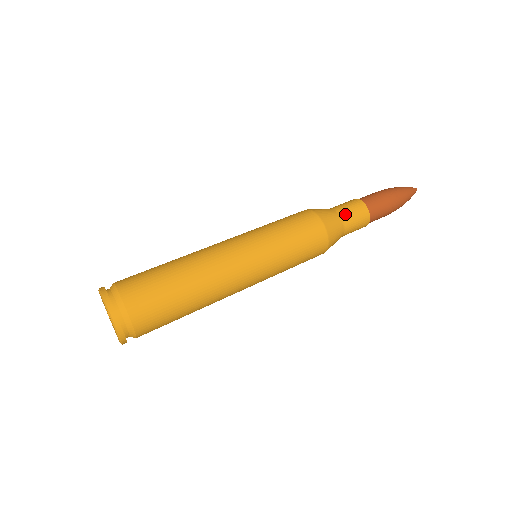
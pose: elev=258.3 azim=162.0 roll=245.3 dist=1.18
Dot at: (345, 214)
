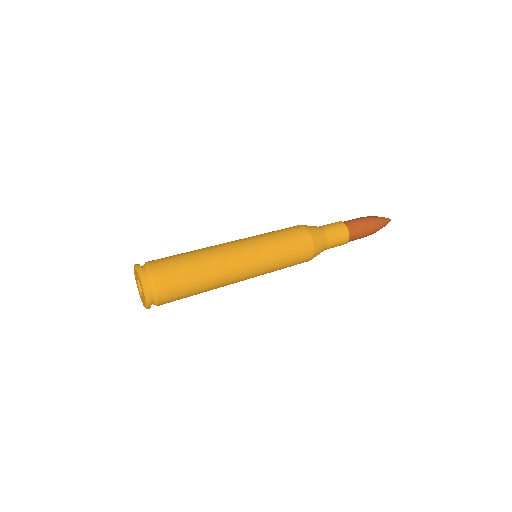
Dot at: (323, 226)
